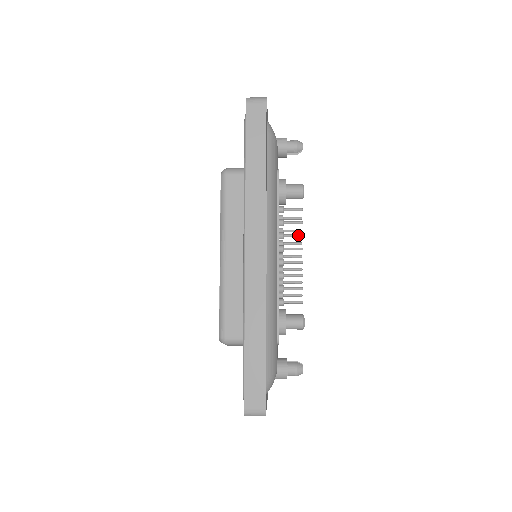
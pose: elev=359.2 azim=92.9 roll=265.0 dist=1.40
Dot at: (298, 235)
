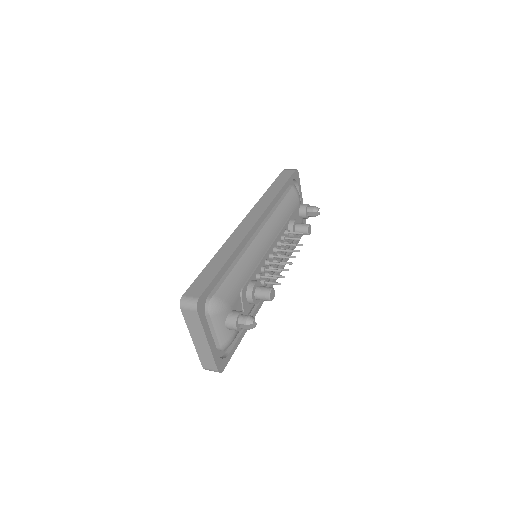
Dot at: (293, 244)
